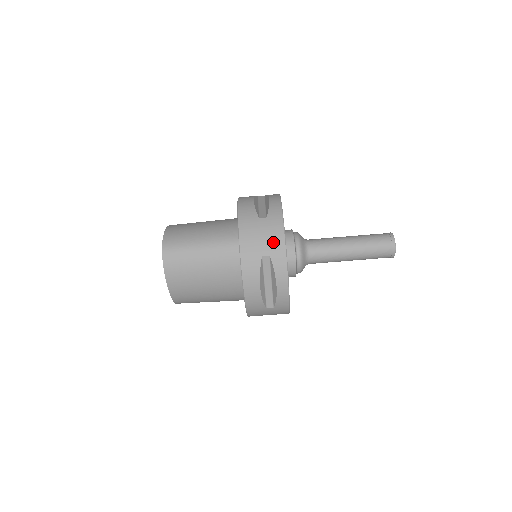
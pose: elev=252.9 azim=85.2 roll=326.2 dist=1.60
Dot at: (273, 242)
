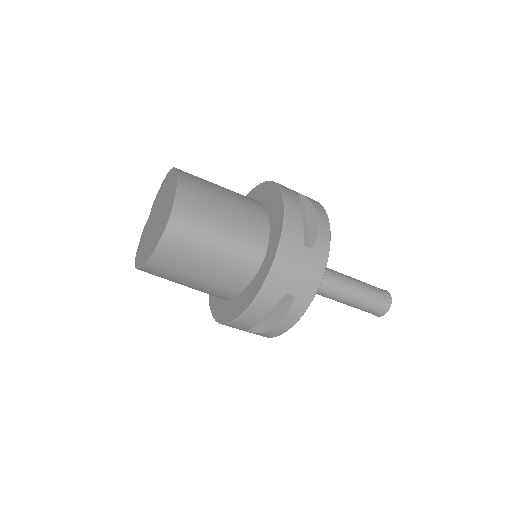
Dot at: (306, 284)
